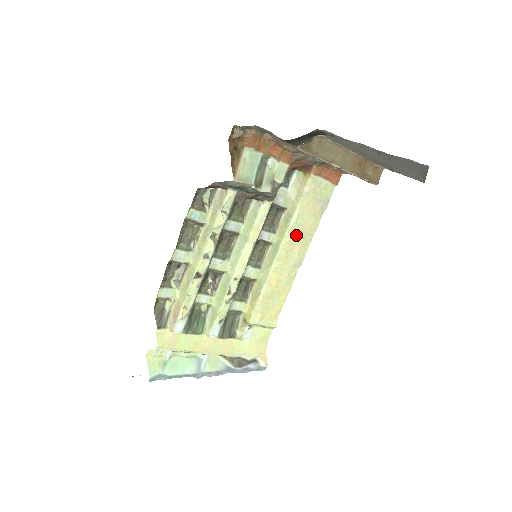
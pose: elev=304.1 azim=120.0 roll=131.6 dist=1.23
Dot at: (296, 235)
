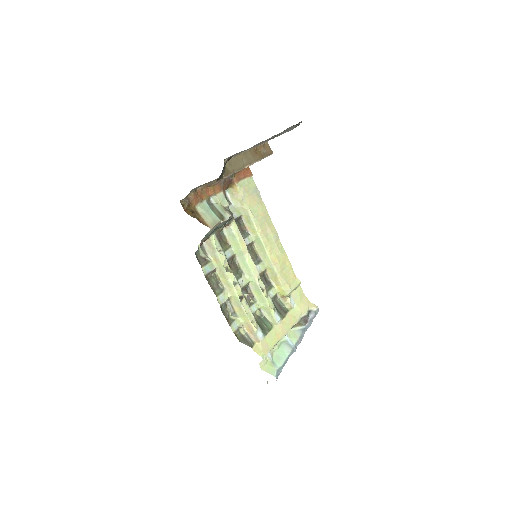
Dot at: (261, 223)
